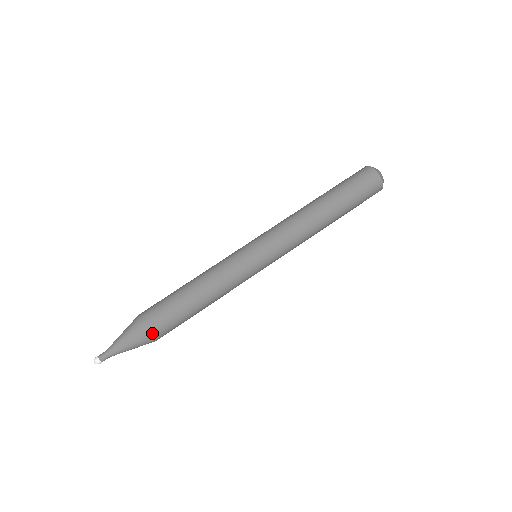
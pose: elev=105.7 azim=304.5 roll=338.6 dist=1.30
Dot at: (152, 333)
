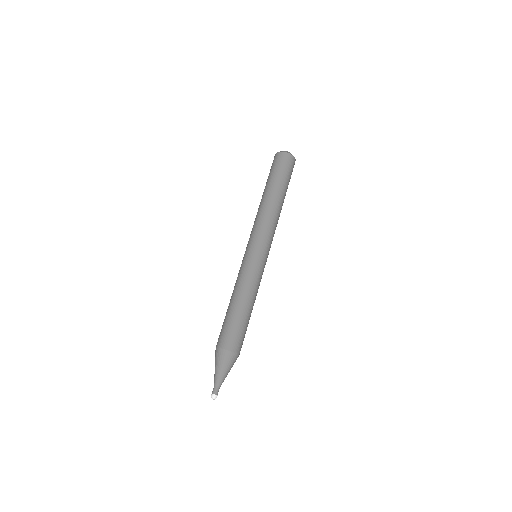
Dot at: (230, 349)
